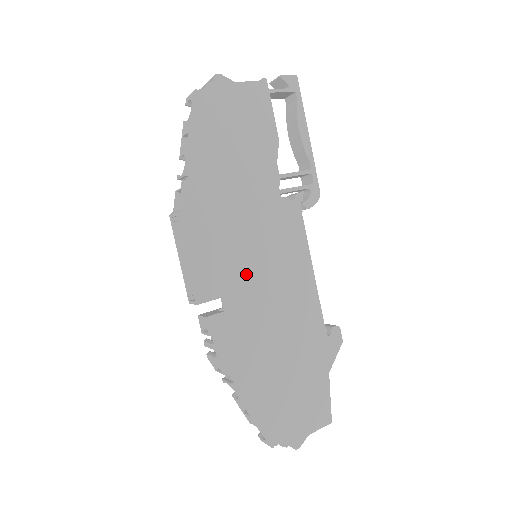
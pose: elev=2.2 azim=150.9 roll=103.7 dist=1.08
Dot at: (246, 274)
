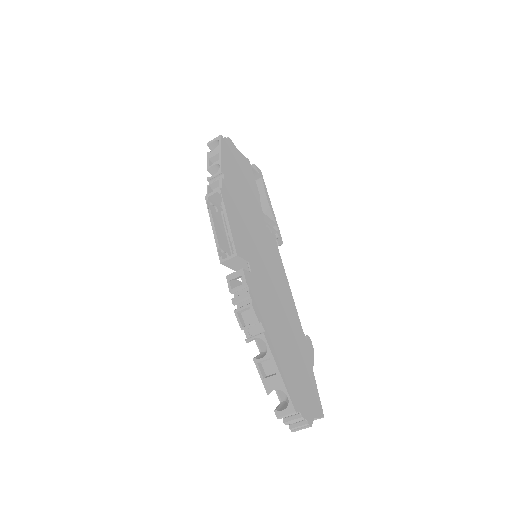
Dot at: (258, 258)
